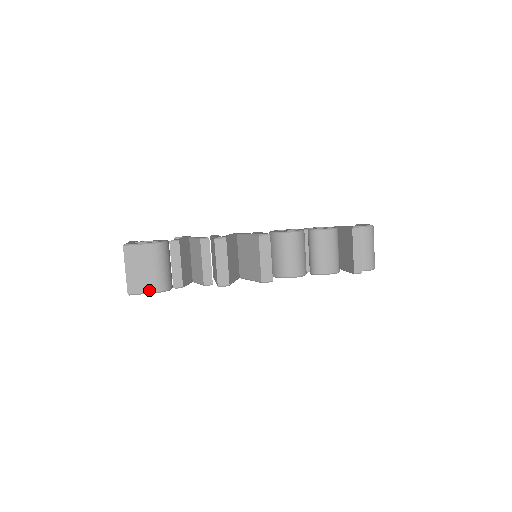
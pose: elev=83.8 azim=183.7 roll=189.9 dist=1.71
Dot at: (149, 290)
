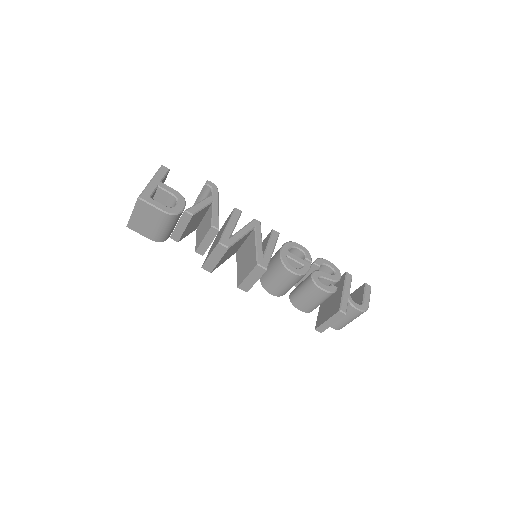
Dot at: (145, 235)
